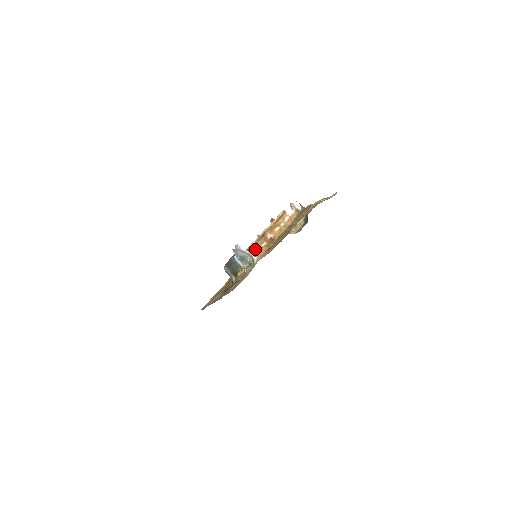
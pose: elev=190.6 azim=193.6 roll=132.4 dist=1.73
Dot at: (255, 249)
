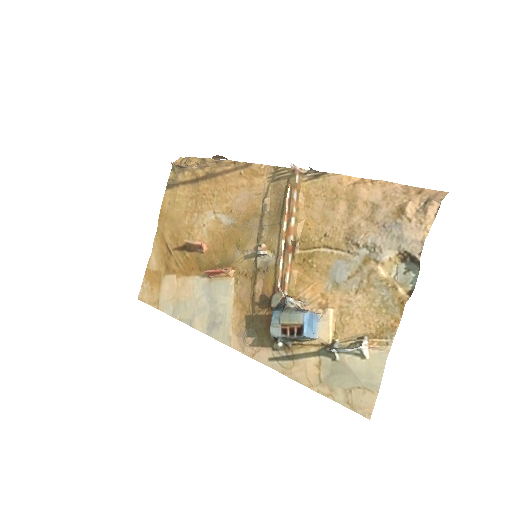
Dot at: (285, 274)
